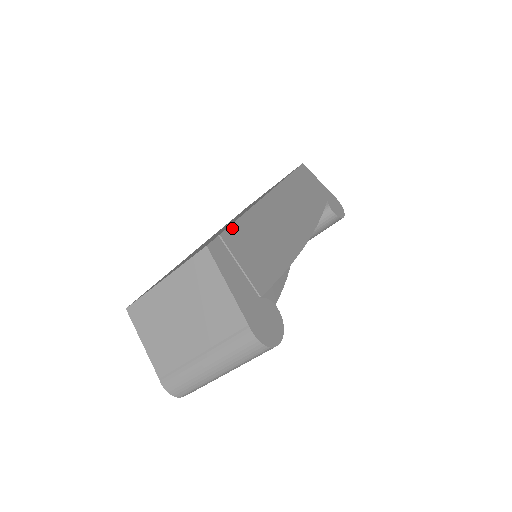
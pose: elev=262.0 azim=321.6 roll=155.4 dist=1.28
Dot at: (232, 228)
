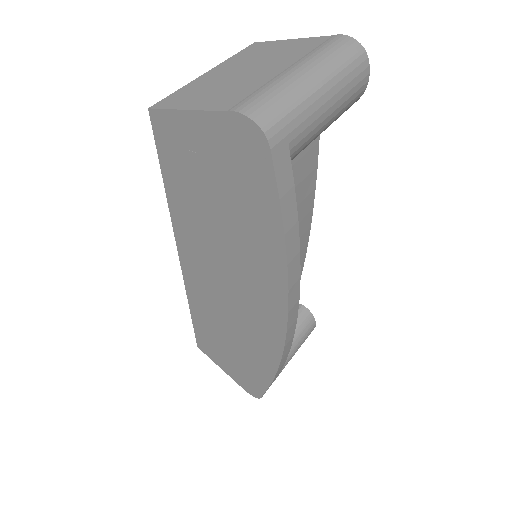
Dot at: occluded
